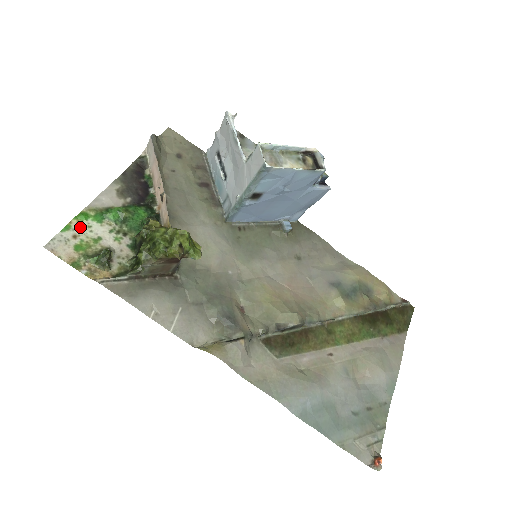
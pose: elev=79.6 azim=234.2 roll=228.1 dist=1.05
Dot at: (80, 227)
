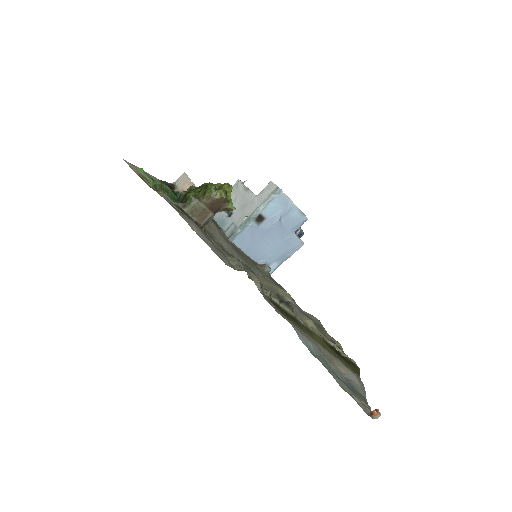
Dot at: (141, 171)
